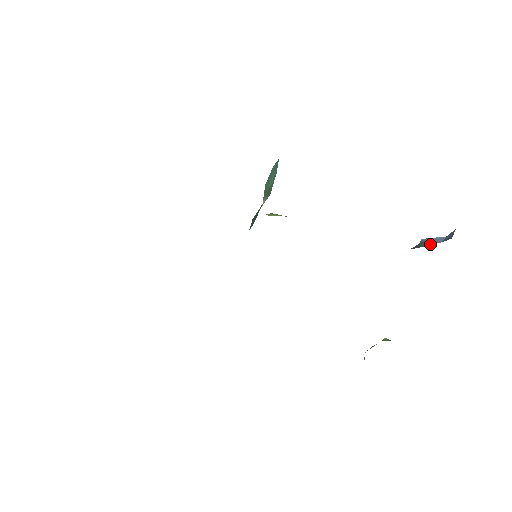
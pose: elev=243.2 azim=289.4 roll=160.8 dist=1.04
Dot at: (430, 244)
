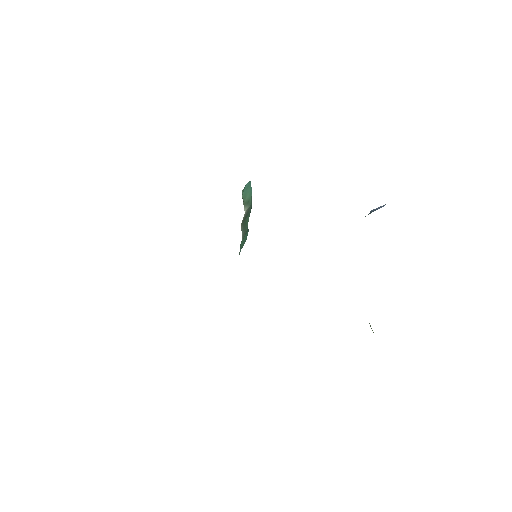
Dot at: occluded
